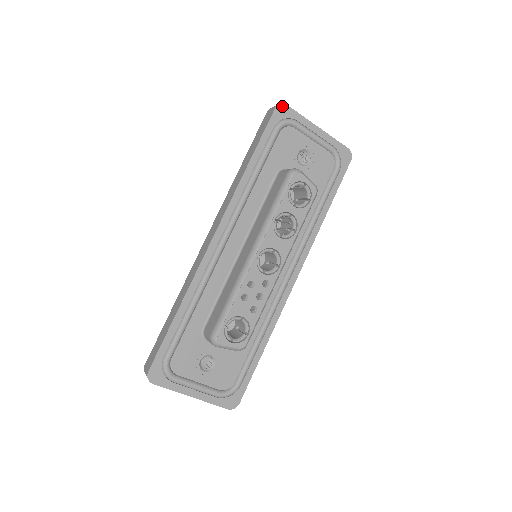
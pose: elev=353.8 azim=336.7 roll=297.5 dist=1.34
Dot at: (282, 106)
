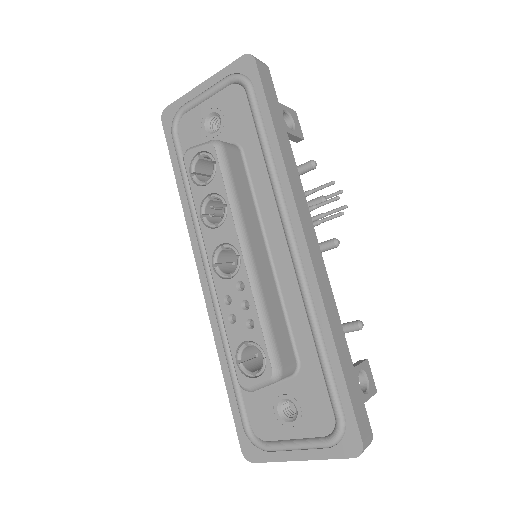
Dot at: (165, 113)
